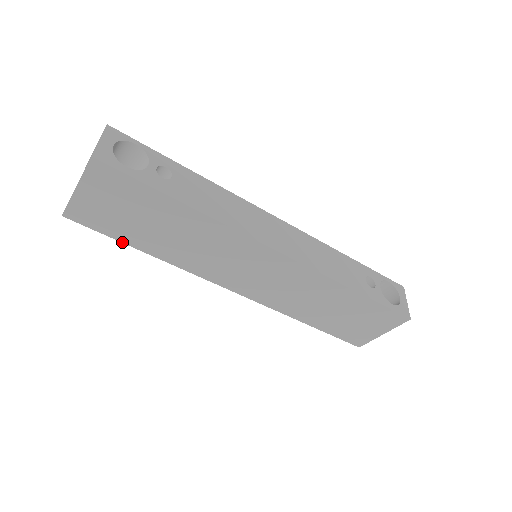
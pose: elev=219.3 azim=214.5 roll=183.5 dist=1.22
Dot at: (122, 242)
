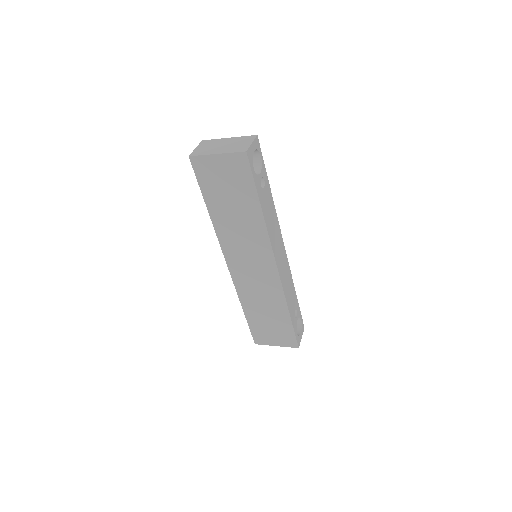
Dot at: (202, 194)
